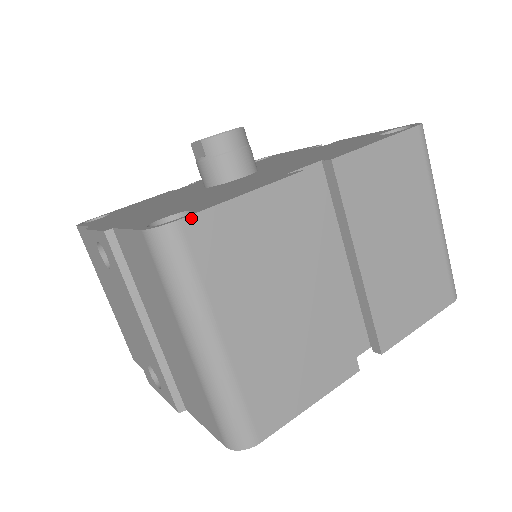
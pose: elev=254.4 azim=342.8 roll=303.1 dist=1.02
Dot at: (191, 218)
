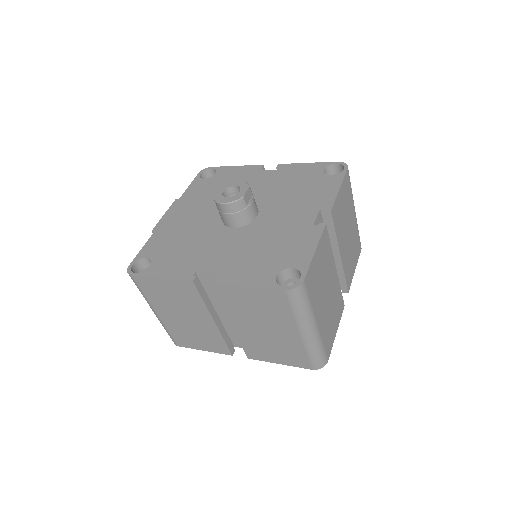
Dot at: (137, 277)
